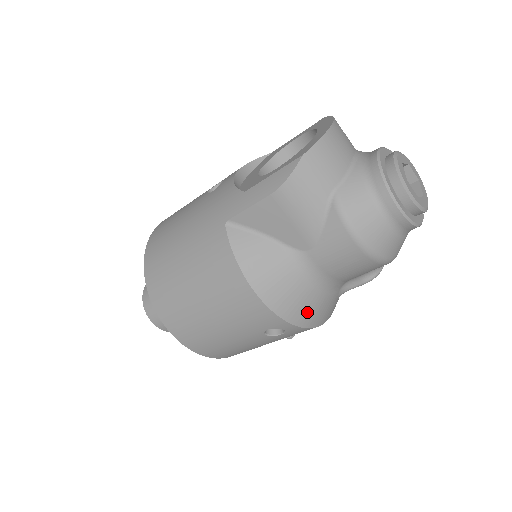
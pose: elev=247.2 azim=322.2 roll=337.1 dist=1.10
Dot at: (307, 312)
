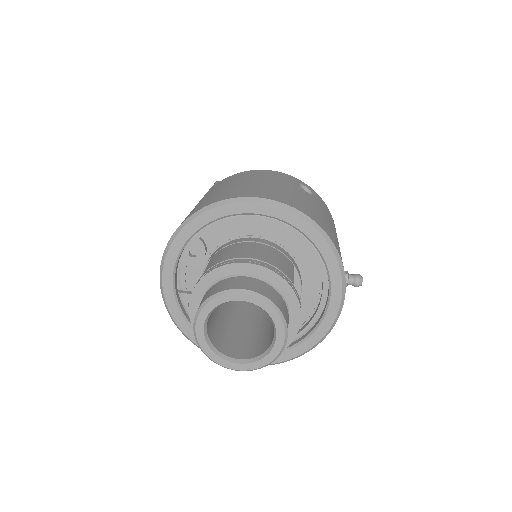
Dot at: occluded
